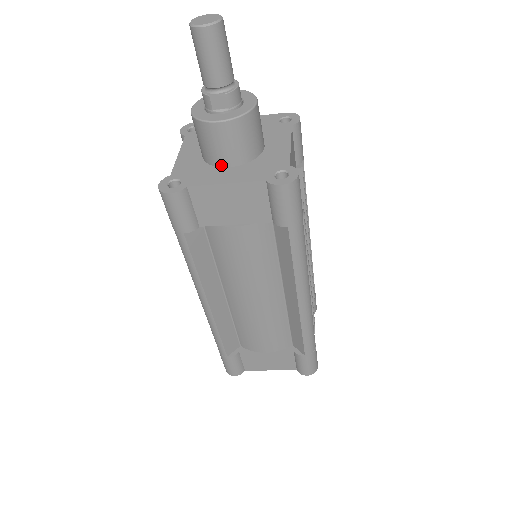
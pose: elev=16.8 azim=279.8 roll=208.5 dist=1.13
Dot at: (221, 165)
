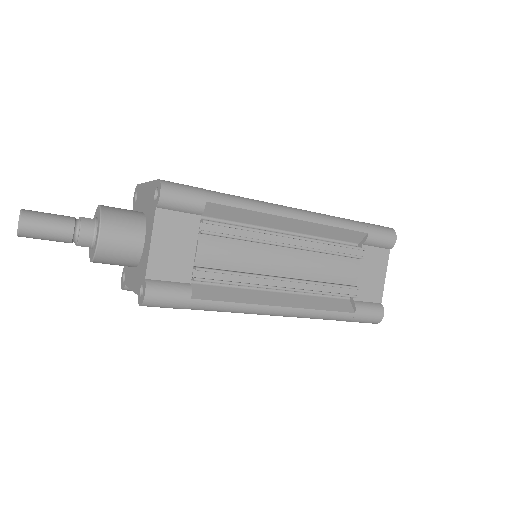
Dot at: occluded
